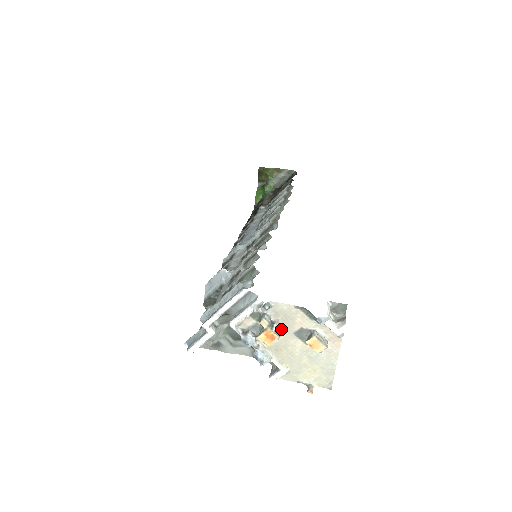
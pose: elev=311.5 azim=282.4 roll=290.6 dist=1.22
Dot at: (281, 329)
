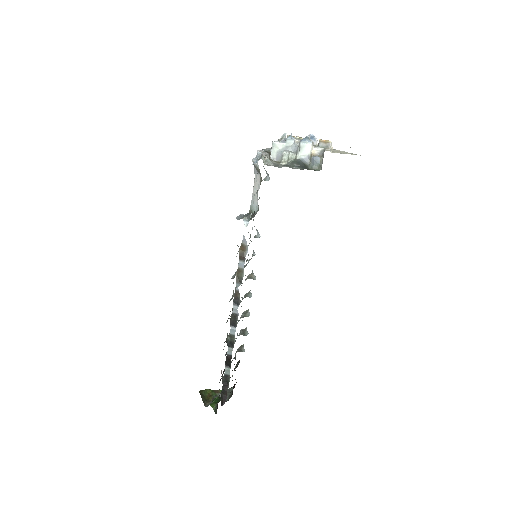
Dot at: occluded
